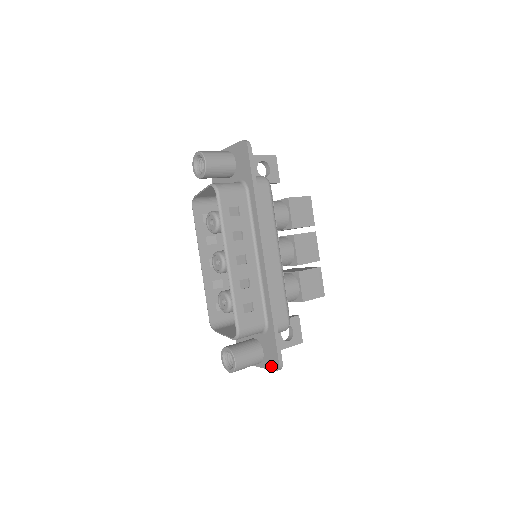
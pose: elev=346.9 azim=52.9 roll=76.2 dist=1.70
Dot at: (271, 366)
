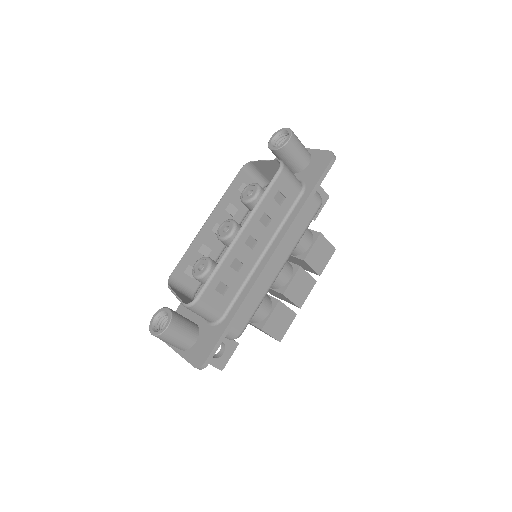
Dot at: (194, 360)
